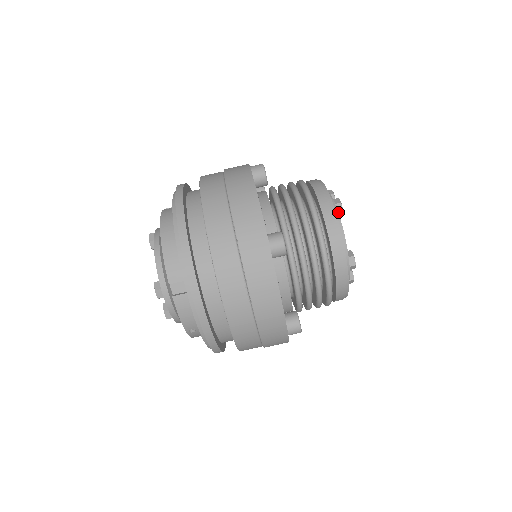
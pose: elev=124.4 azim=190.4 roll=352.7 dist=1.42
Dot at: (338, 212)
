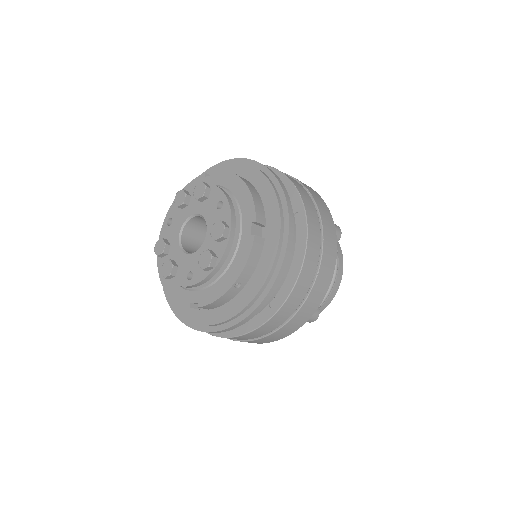
Dot at: occluded
